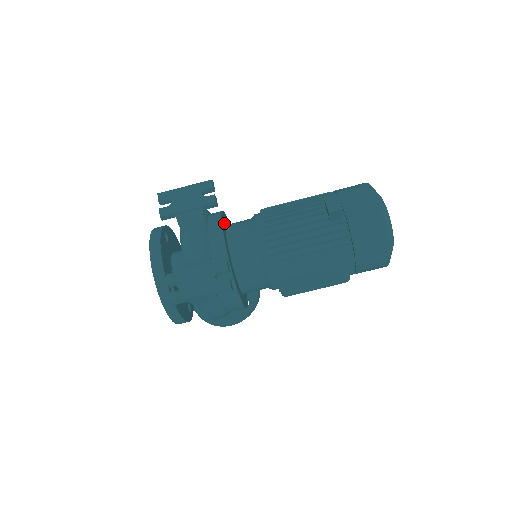
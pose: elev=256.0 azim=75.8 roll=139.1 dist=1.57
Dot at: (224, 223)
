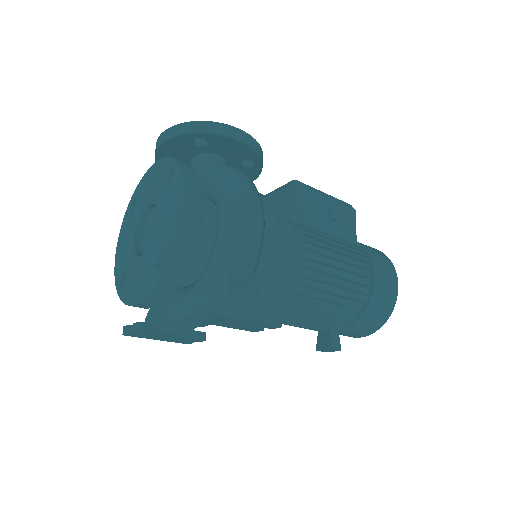
Dot at: occluded
